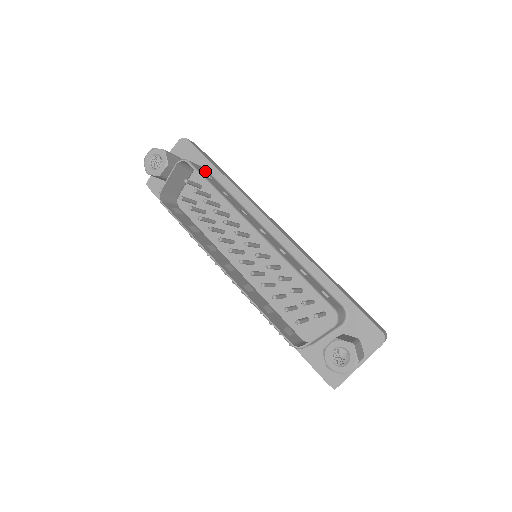
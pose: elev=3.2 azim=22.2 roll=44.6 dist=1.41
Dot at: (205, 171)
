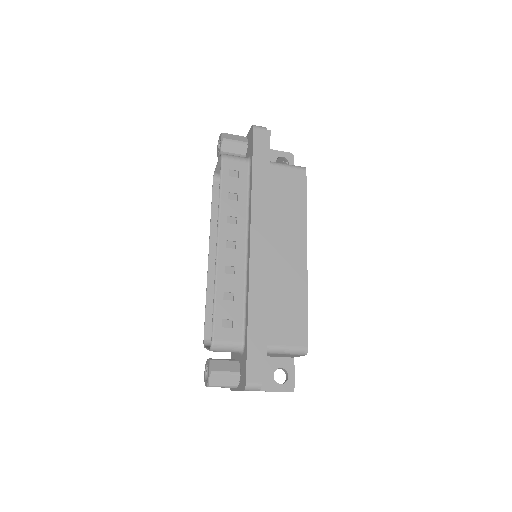
Dot at: (242, 167)
